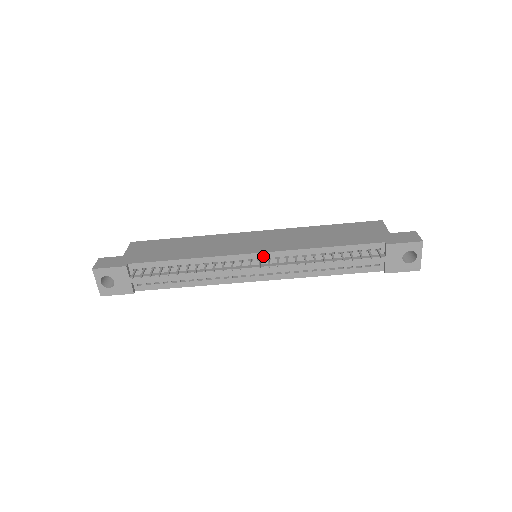
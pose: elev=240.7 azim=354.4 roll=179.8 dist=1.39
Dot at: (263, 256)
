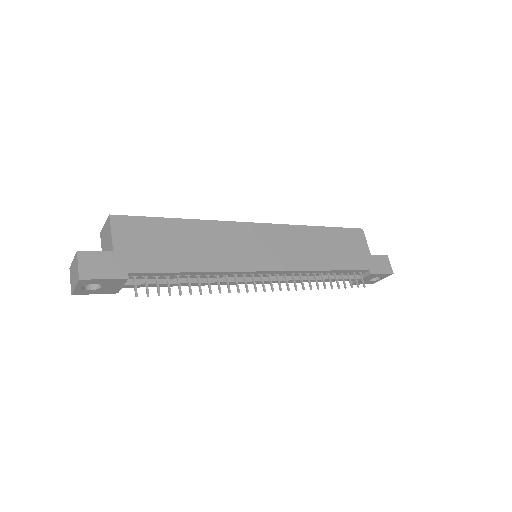
Dot at: (274, 273)
